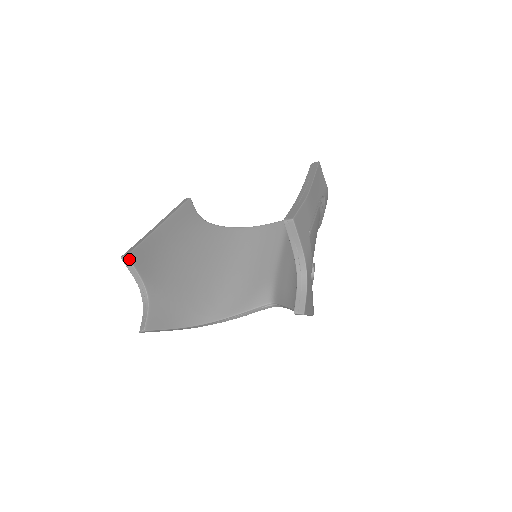
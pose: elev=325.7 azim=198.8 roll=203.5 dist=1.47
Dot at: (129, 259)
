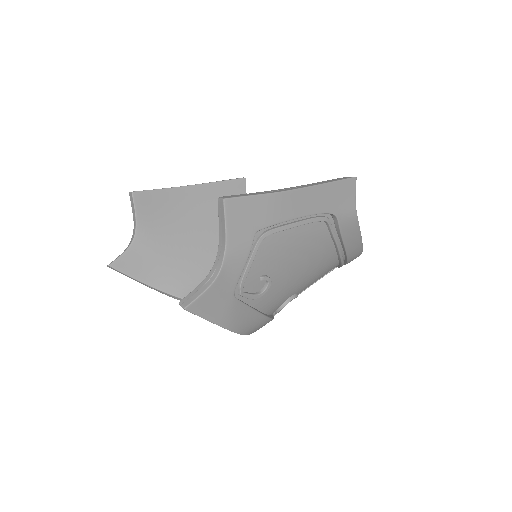
Dot at: (133, 196)
